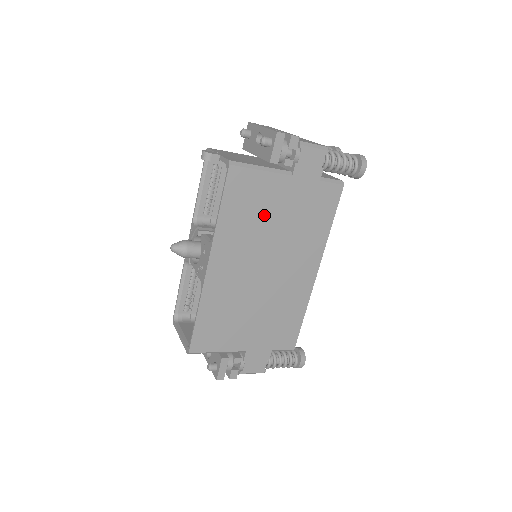
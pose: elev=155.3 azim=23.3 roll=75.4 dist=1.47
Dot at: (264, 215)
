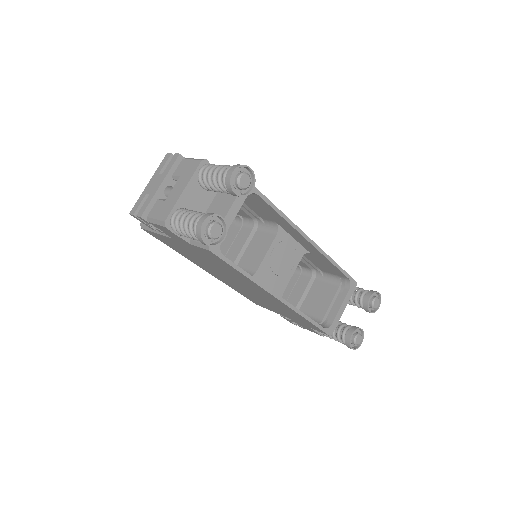
Dot at: (193, 256)
